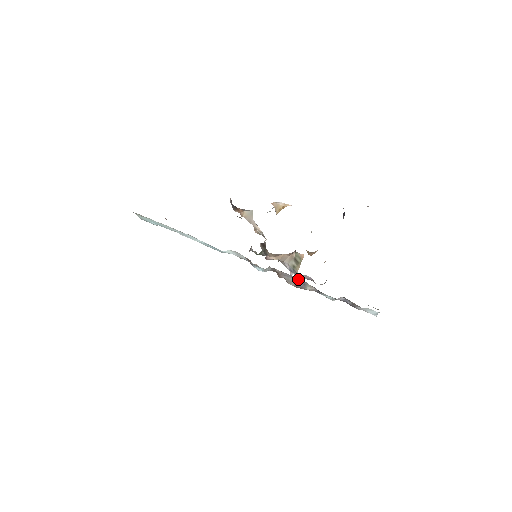
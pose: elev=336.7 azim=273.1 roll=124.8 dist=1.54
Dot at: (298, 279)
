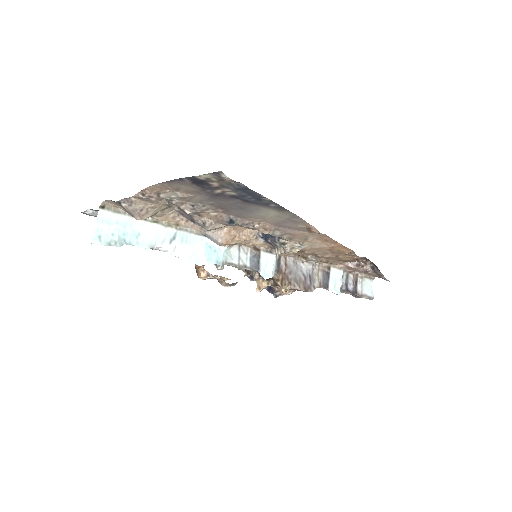
Dot at: (303, 271)
